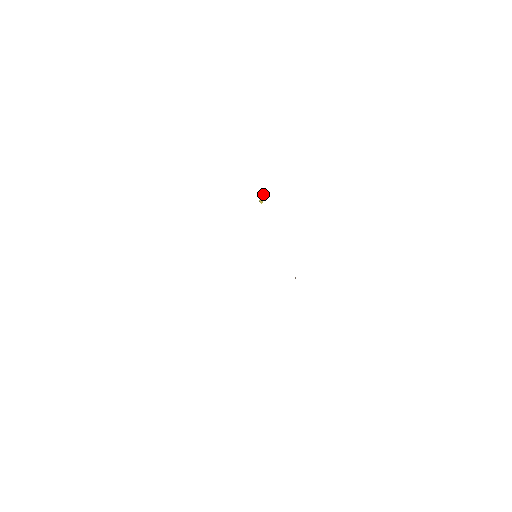
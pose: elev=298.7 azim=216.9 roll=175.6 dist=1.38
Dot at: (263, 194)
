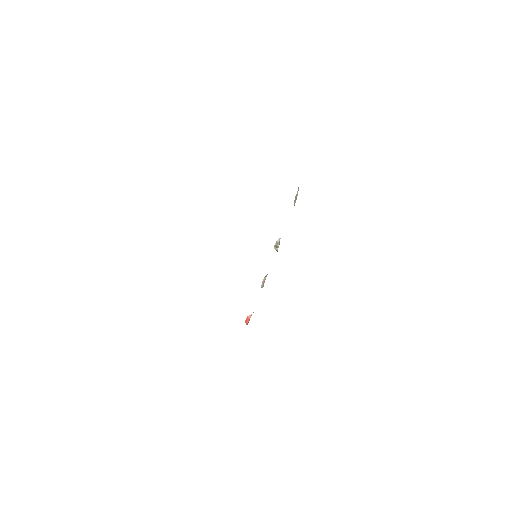
Dot at: occluded
